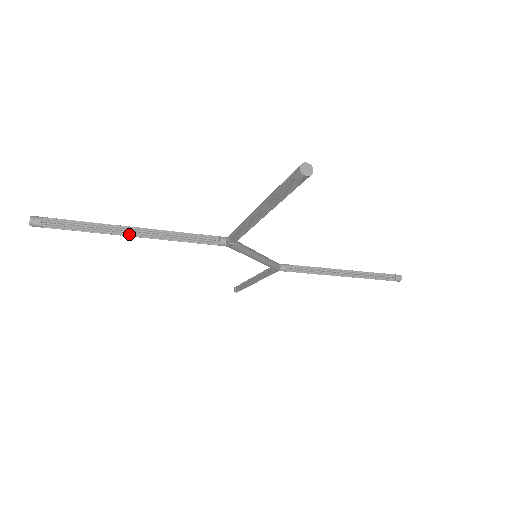
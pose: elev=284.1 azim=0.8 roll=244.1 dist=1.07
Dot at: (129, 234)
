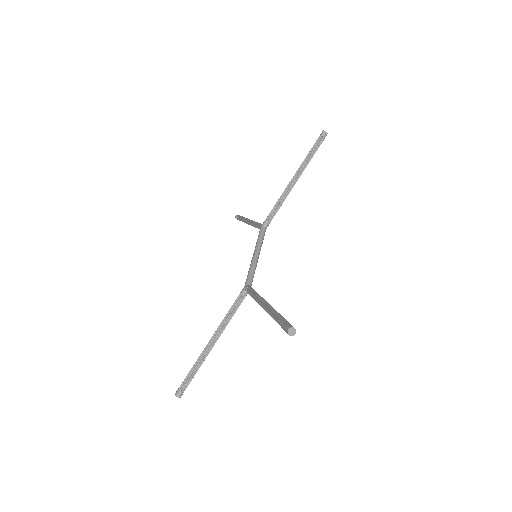
Dot at: (212, 347)
